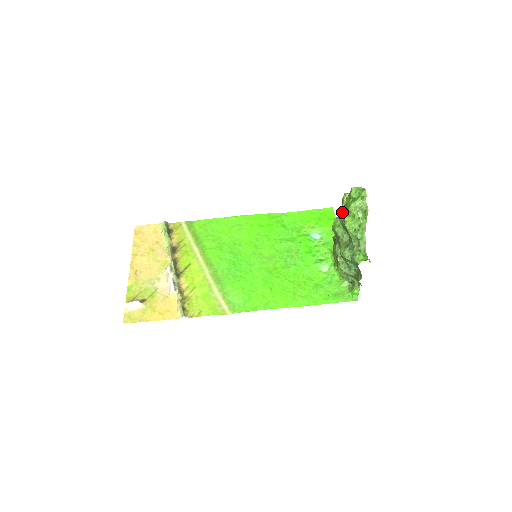
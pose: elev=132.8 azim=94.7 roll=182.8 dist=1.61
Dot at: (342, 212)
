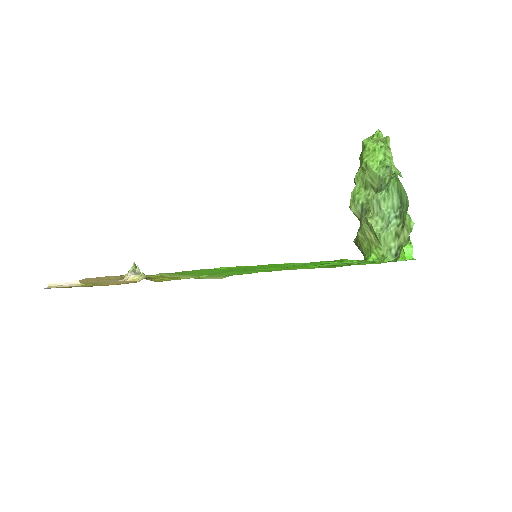
Dot at: occluded
